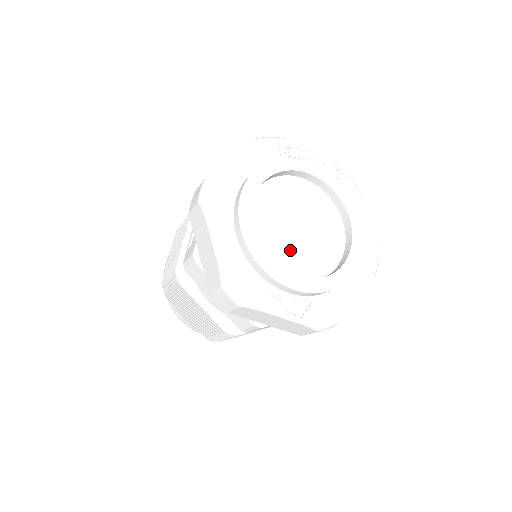
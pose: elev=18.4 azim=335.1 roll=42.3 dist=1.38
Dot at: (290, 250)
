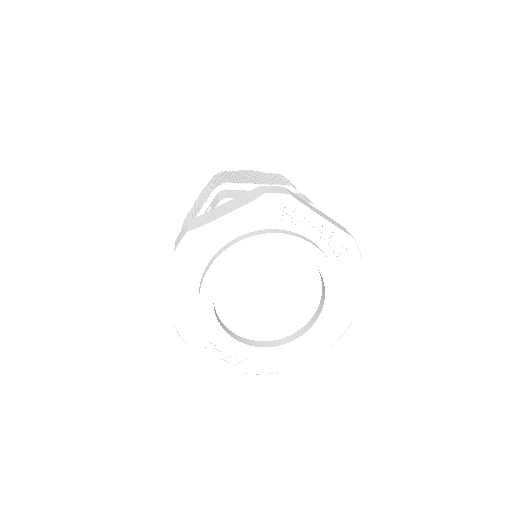
Dot at: (249, 313)
